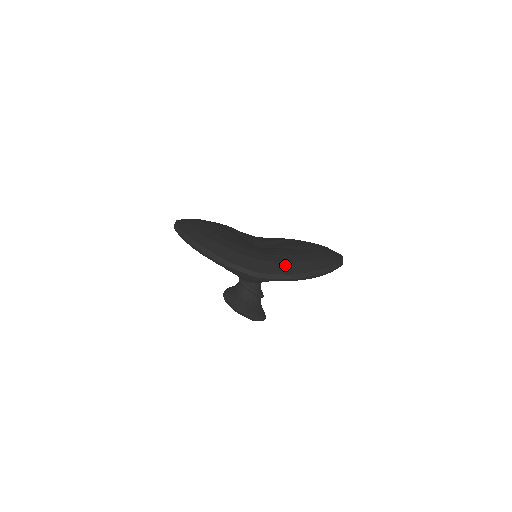
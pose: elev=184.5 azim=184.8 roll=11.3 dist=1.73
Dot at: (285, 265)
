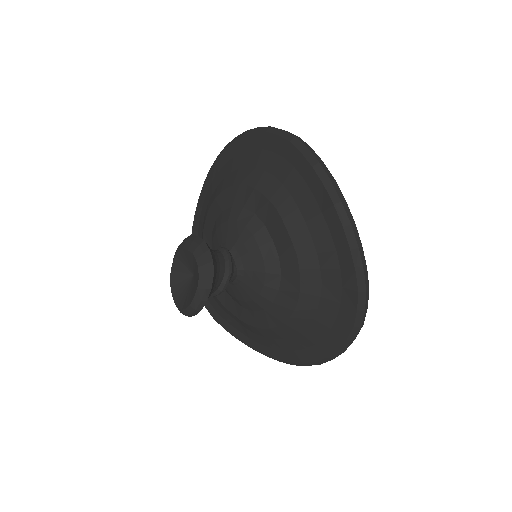
Dot at: occluded
